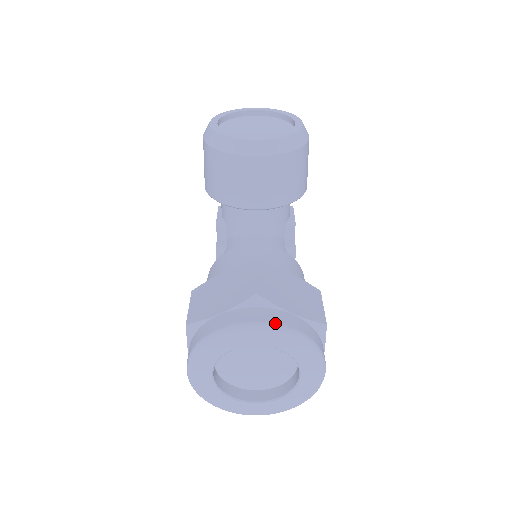
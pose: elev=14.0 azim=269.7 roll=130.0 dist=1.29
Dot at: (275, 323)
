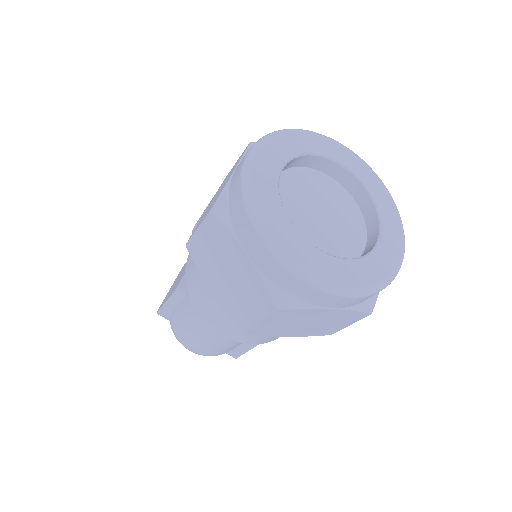
Dot at: occluded
